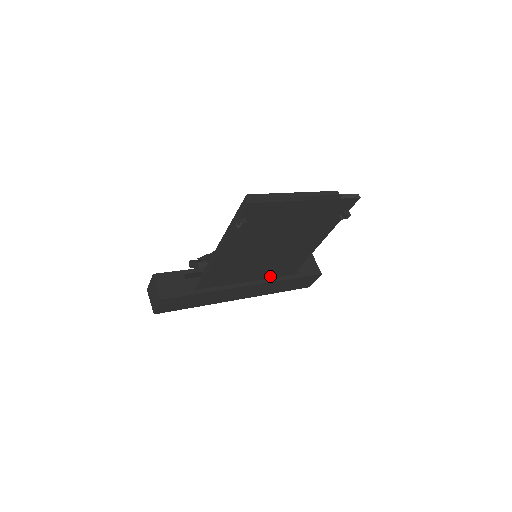
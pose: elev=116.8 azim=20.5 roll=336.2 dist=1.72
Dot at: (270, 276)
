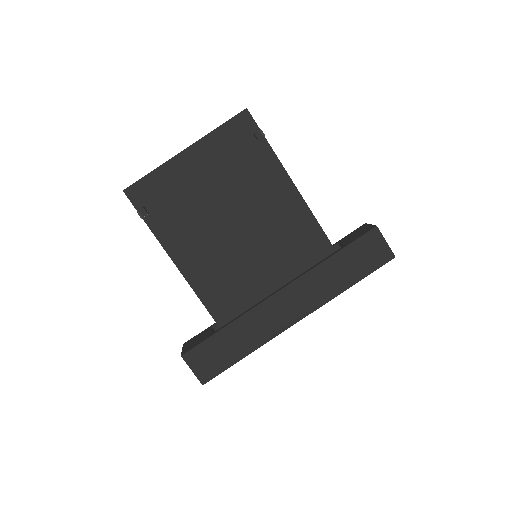
Dot at: (300, 268)
